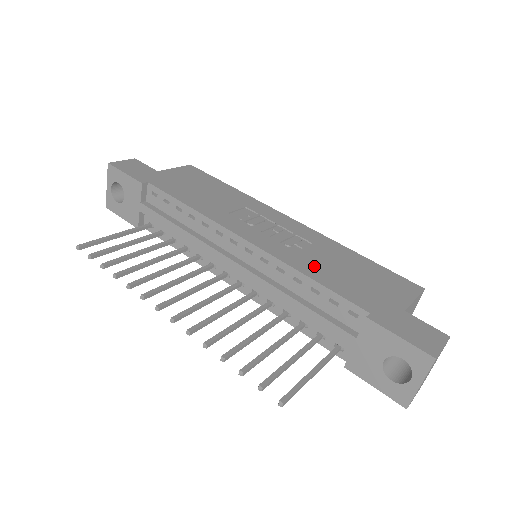
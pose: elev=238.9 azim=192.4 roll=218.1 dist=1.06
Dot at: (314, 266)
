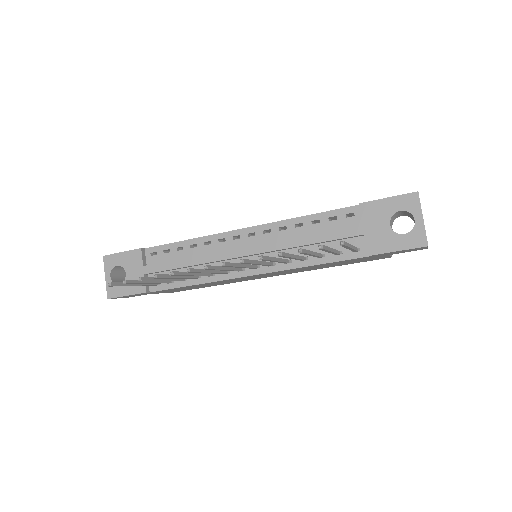
Dot at: occluded
